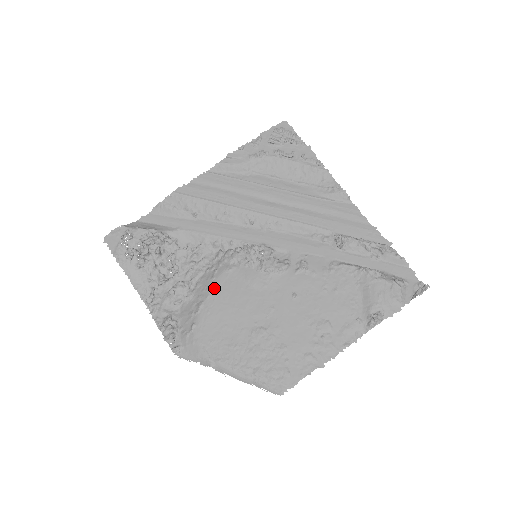
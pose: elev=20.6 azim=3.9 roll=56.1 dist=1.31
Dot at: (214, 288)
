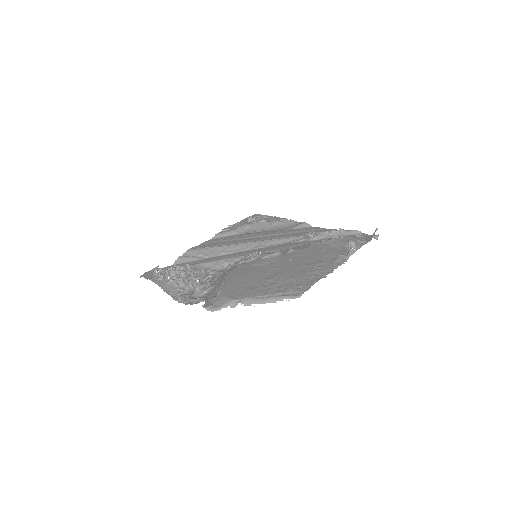
Dot at: (230, 274)
